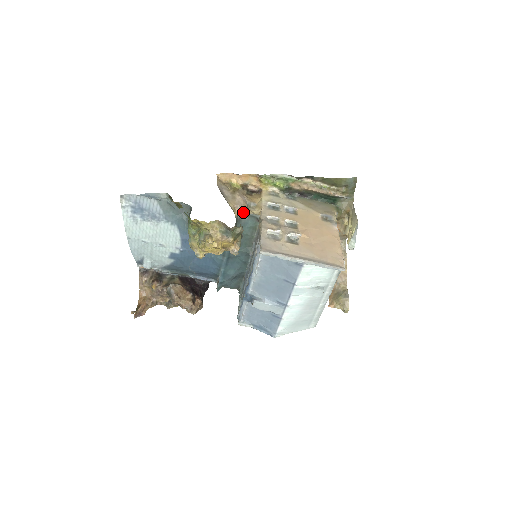
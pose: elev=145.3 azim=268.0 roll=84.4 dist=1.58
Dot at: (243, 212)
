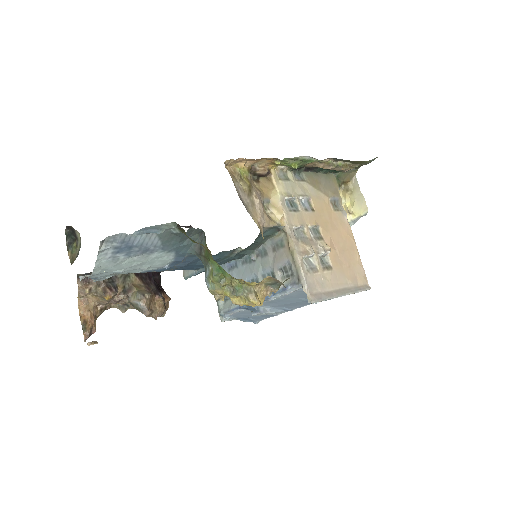
Dot at: (267, 226)
